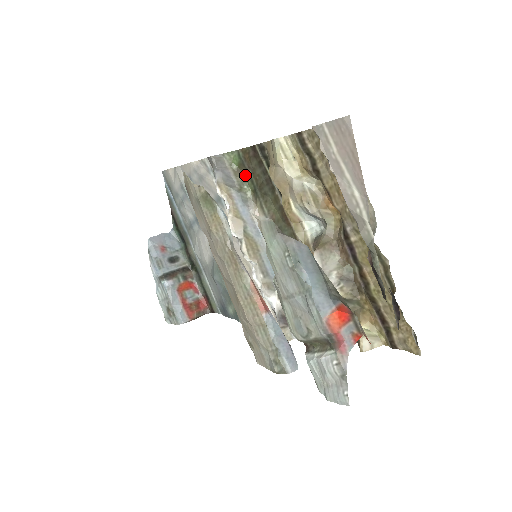
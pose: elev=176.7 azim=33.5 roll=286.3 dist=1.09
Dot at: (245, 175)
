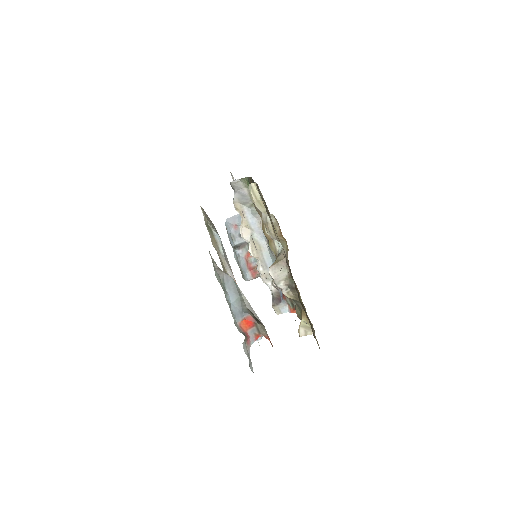
Dot at: occluded
